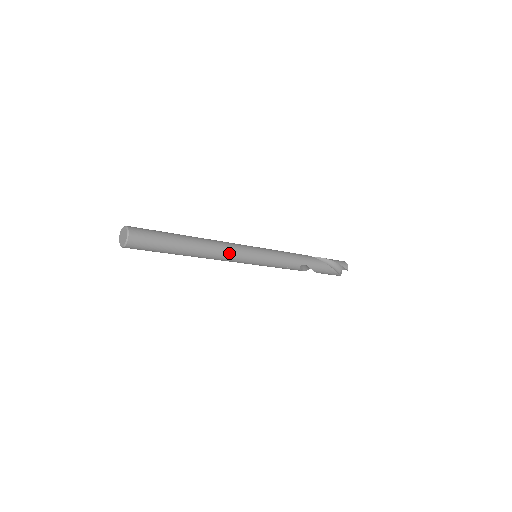
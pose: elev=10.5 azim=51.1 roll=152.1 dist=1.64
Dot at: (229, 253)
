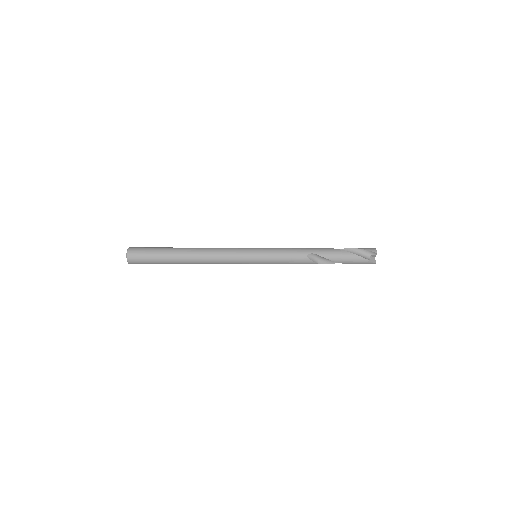
Dot at: (220, 253)
